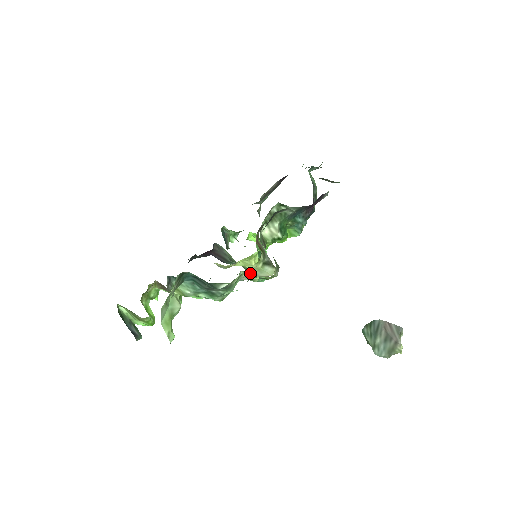
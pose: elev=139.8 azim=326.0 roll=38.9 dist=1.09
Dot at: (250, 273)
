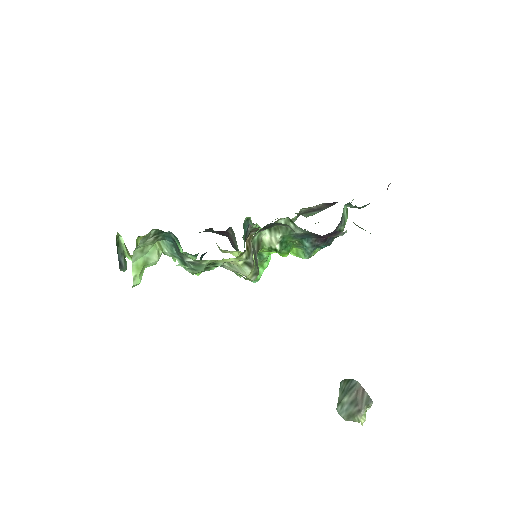
Dot at: (231, 265)
